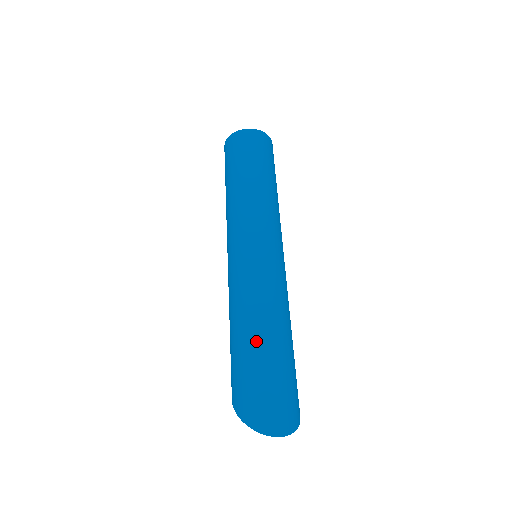
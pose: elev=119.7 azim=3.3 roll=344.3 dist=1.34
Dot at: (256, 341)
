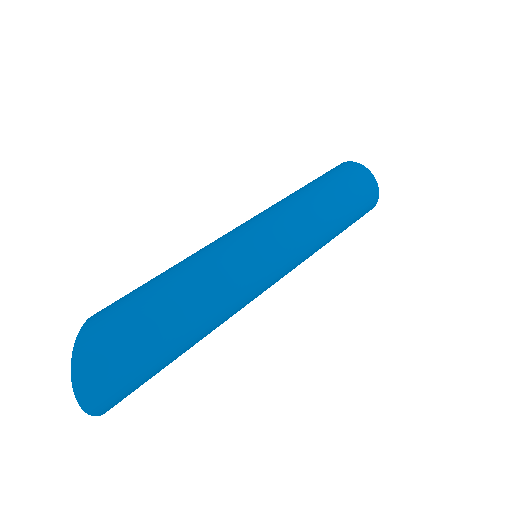
Dot at: (174, 312)
